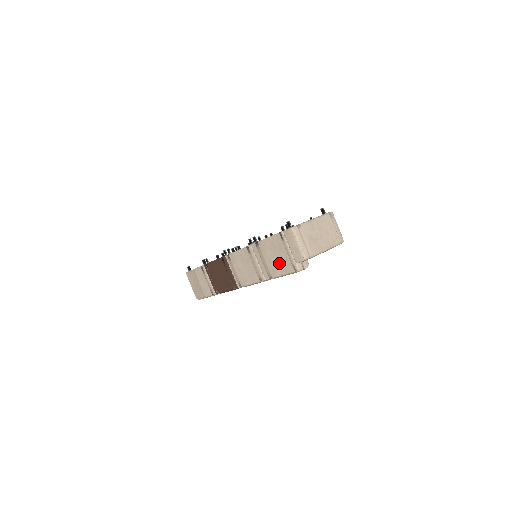
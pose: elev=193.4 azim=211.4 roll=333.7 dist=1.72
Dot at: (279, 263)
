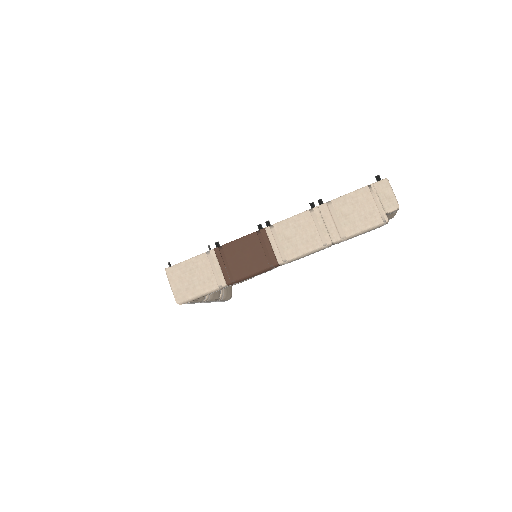
Dot at: (361, 217)
